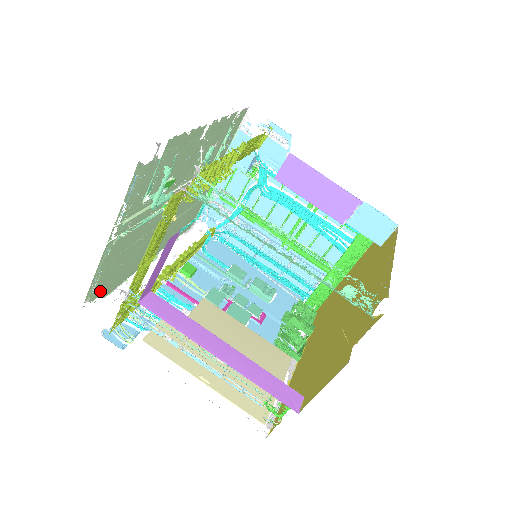
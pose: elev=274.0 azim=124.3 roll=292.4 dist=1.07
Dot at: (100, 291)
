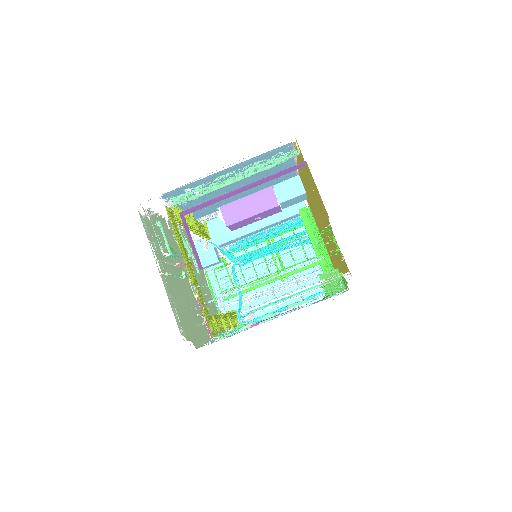
Dot at: (187, 334)
